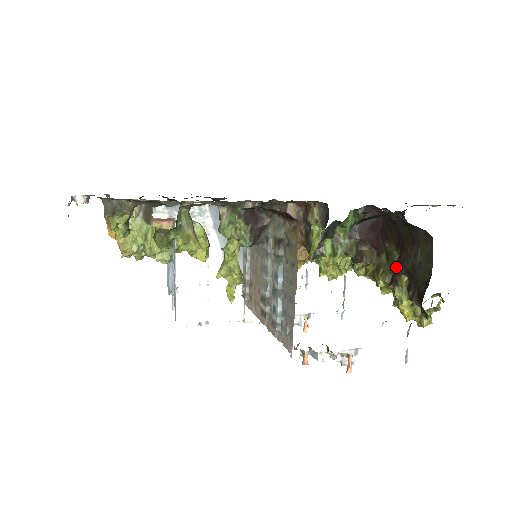
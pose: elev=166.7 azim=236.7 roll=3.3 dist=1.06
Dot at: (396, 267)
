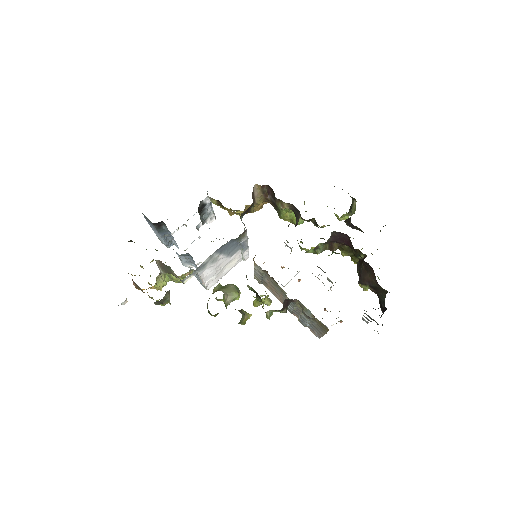
Dot at: (363, 278)
